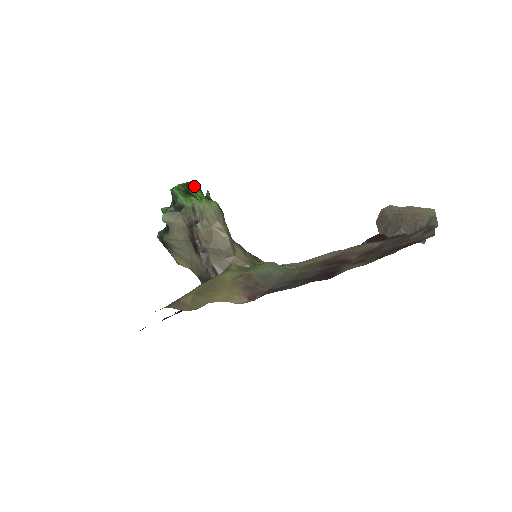
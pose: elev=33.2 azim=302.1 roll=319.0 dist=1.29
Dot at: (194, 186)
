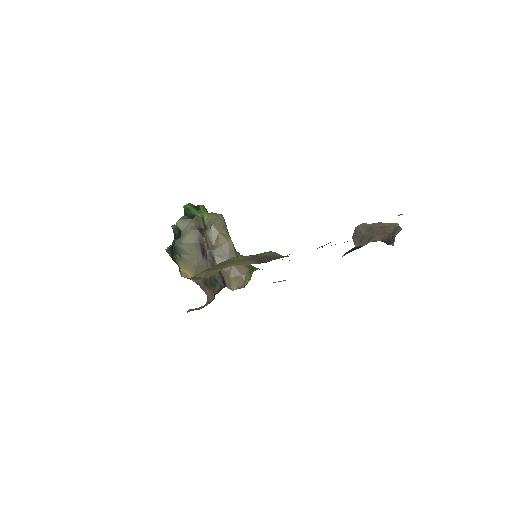
Dot at: (203, 206)
